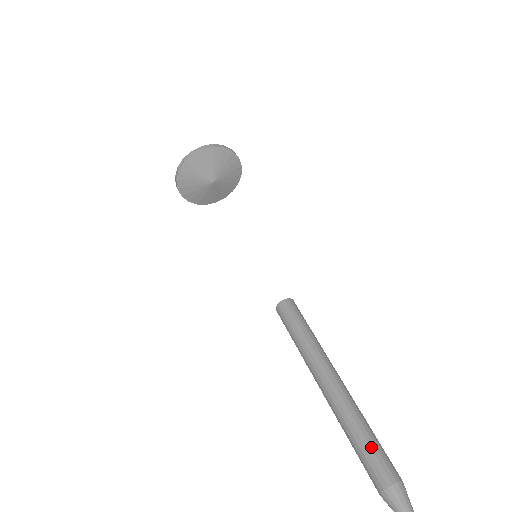
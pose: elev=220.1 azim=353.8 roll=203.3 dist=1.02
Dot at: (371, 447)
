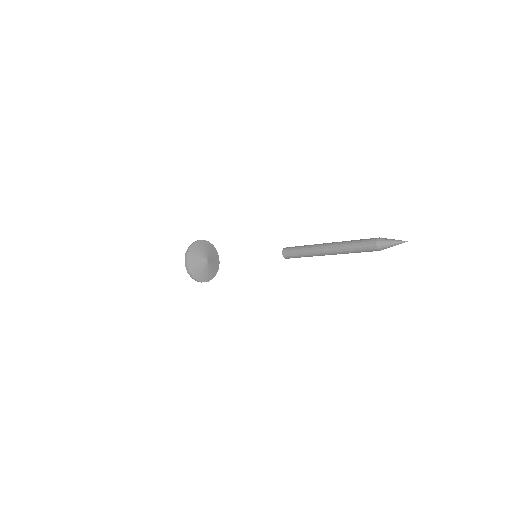
Dot at: (362, 239)
